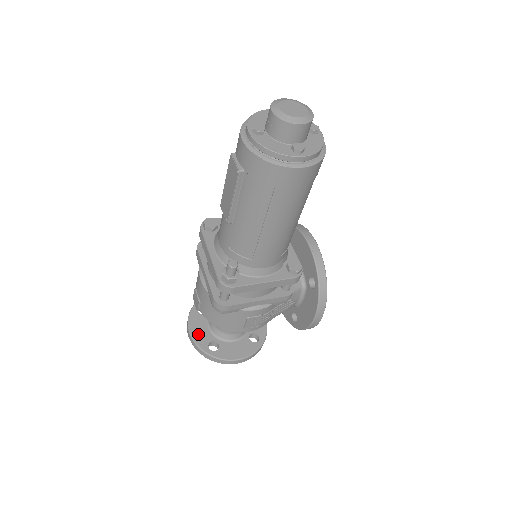
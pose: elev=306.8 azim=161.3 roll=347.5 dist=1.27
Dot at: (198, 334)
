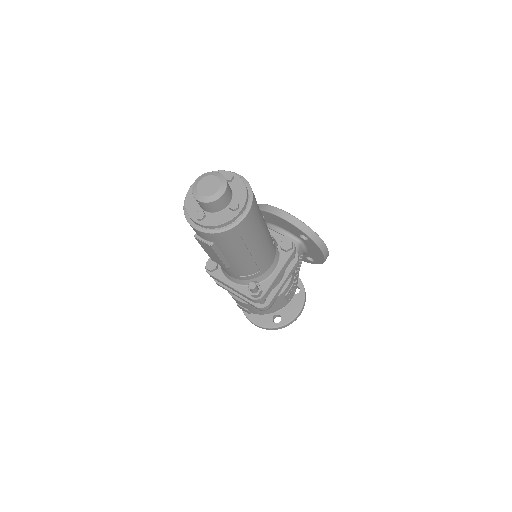
Dot at: (261, 320)
